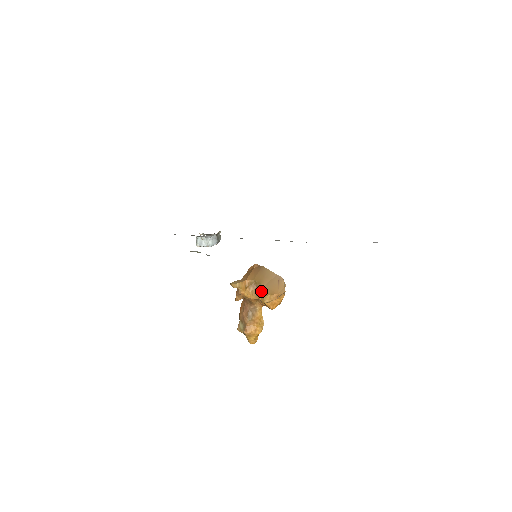
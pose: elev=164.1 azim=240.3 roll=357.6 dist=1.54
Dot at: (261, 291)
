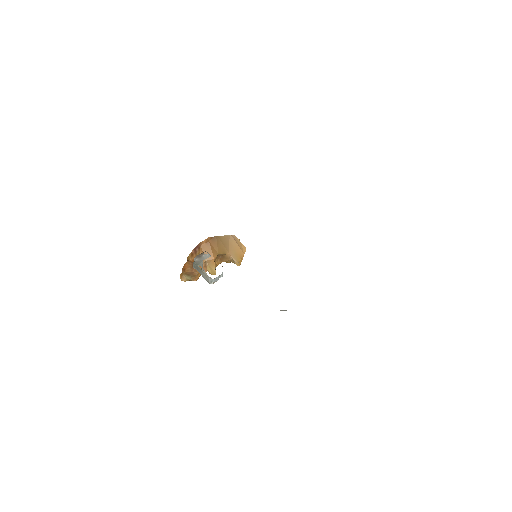
Dot at: (227, 258)
